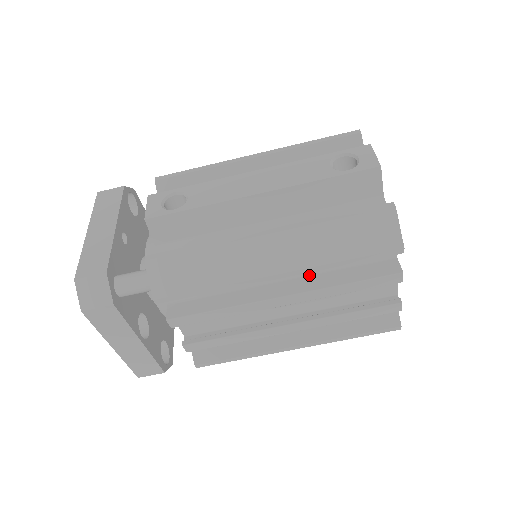
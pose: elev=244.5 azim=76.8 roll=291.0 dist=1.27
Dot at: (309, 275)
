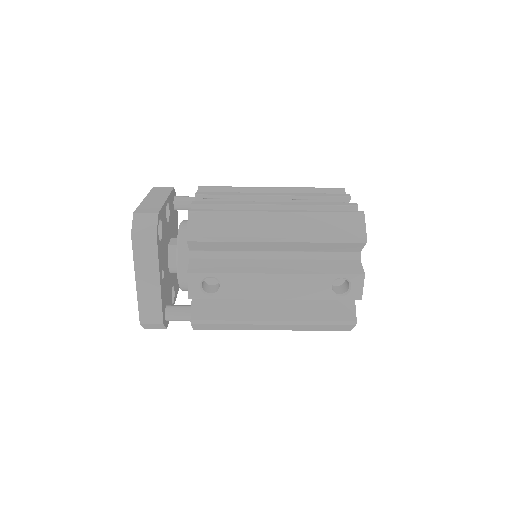
Dot at: occluded
